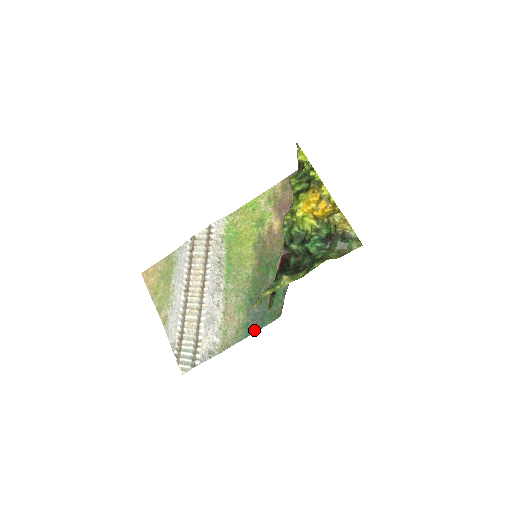
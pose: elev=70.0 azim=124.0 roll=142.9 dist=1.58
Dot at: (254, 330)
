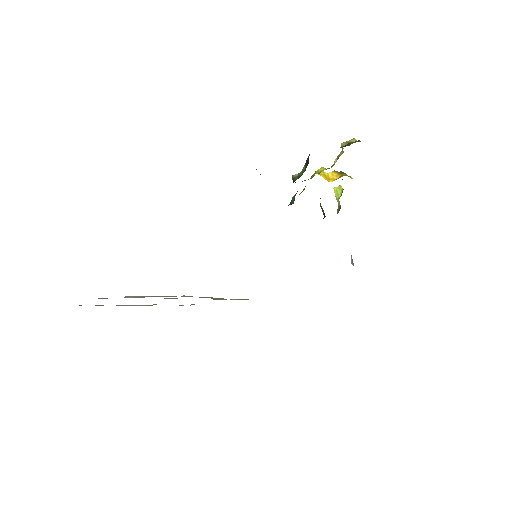
Dot at: occluded
